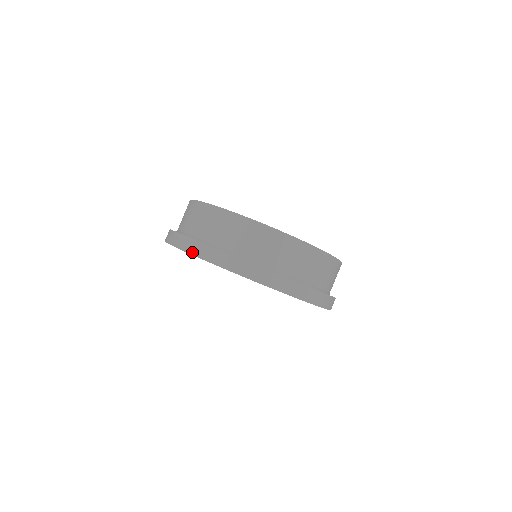
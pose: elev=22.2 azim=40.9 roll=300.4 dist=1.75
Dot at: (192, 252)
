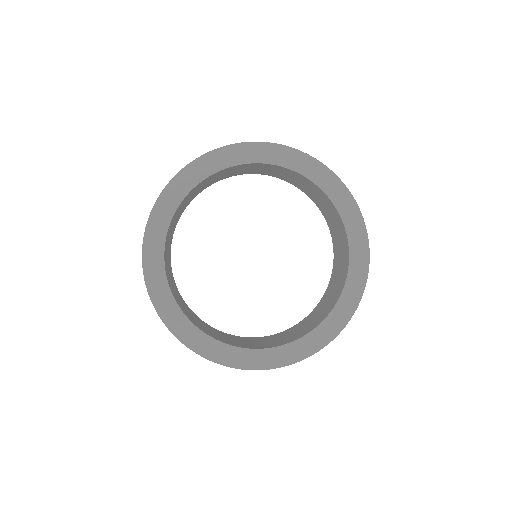
Dot at: (150, 215)
